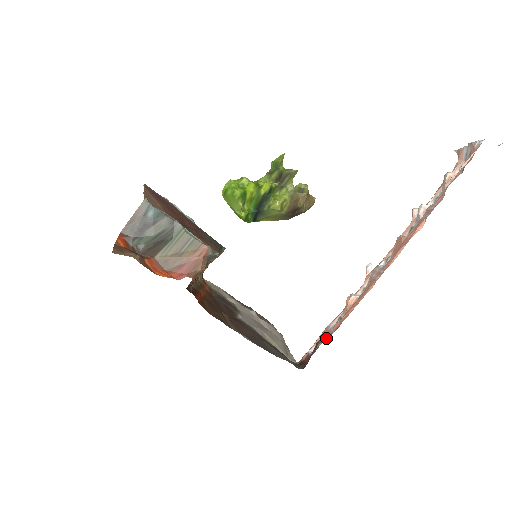
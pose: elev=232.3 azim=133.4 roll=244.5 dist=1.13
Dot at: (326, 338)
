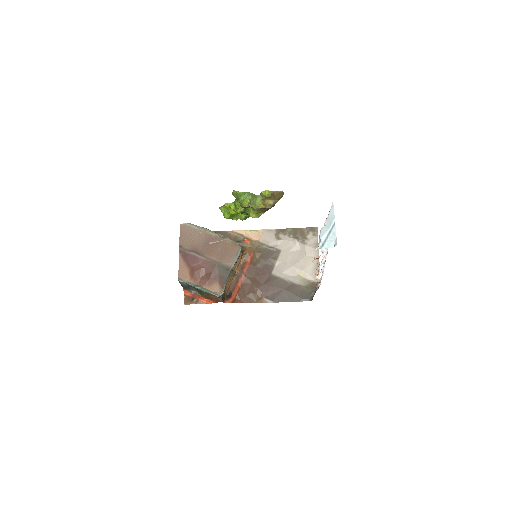
Dot at: occluded
